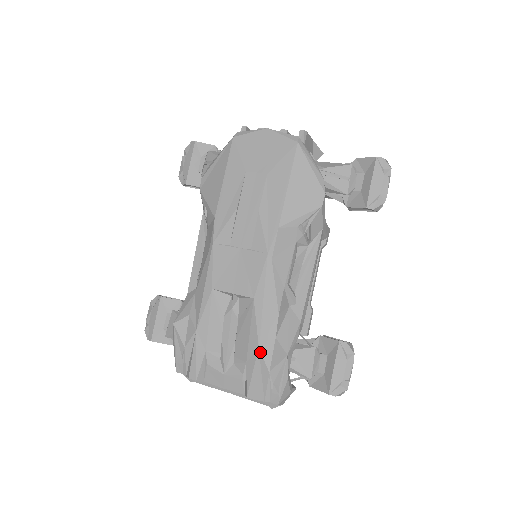
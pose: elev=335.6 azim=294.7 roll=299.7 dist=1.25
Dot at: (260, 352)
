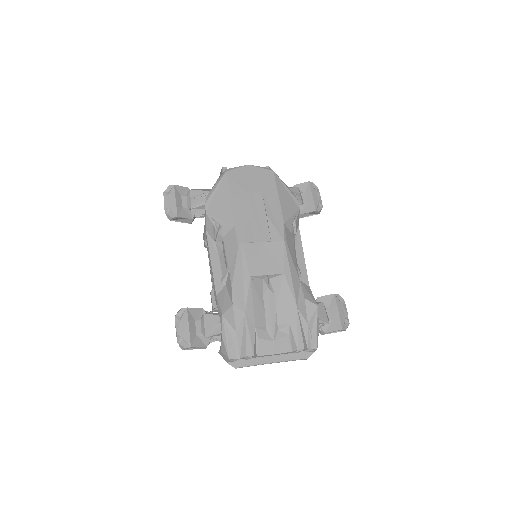
Dot at: (299, 311)
